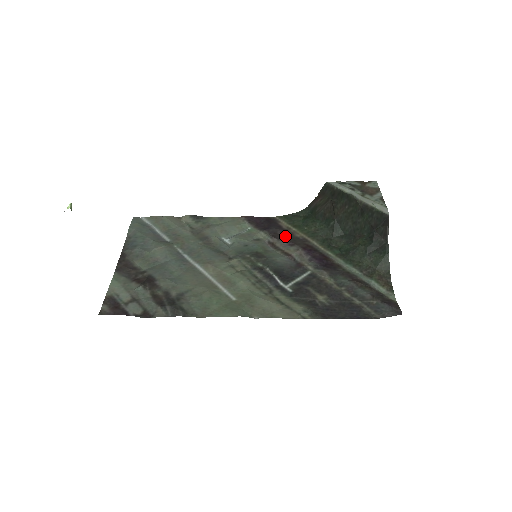
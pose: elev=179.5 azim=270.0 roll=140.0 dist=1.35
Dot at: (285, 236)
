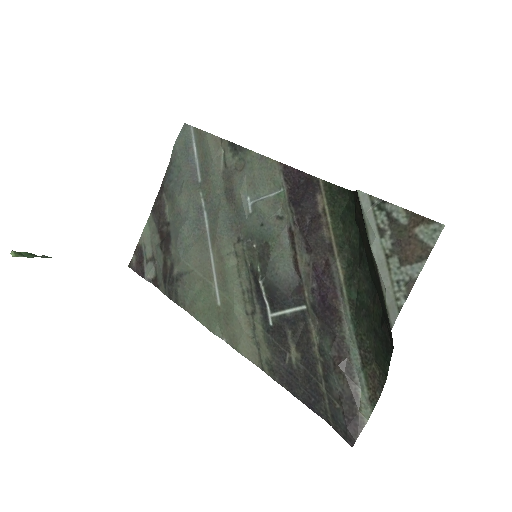
Dot at: (309, 230)
